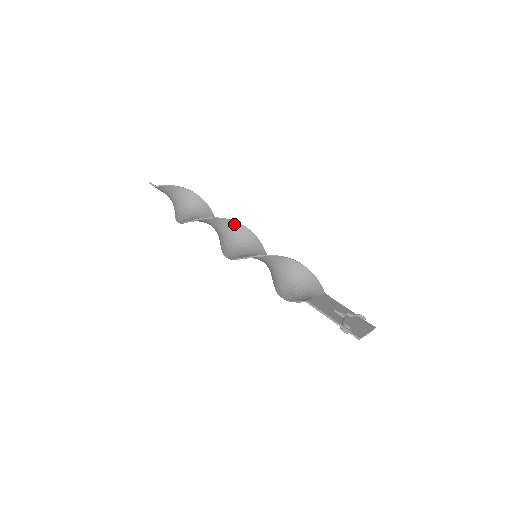
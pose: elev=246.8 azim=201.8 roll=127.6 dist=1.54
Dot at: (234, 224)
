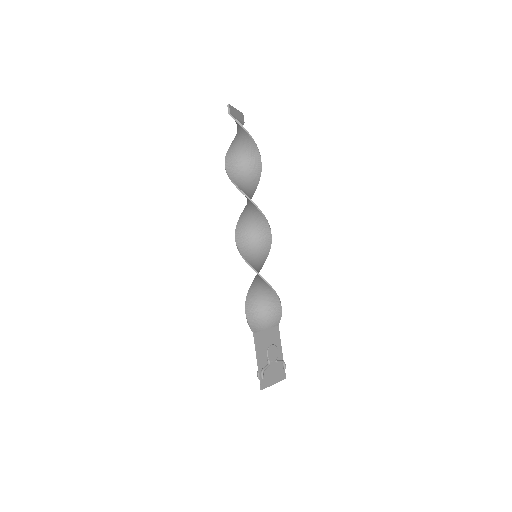
Dot at: (262, 217)
